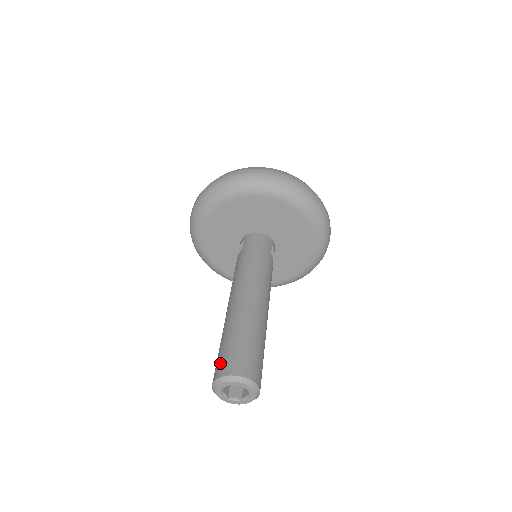
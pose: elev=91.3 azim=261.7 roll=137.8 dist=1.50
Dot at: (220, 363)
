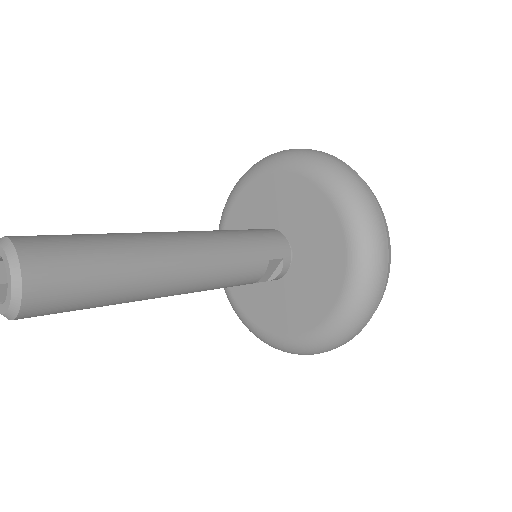
Dot at: occluded
